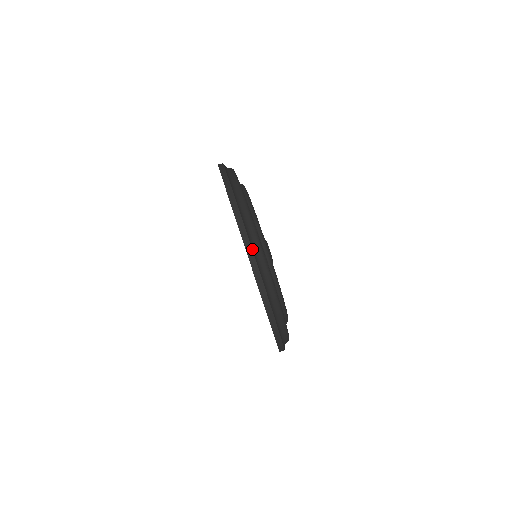
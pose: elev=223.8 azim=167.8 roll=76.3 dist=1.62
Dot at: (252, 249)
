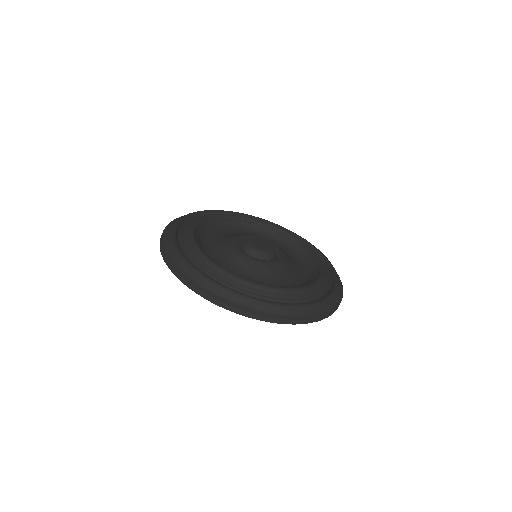
Dot at: (200, 290)
